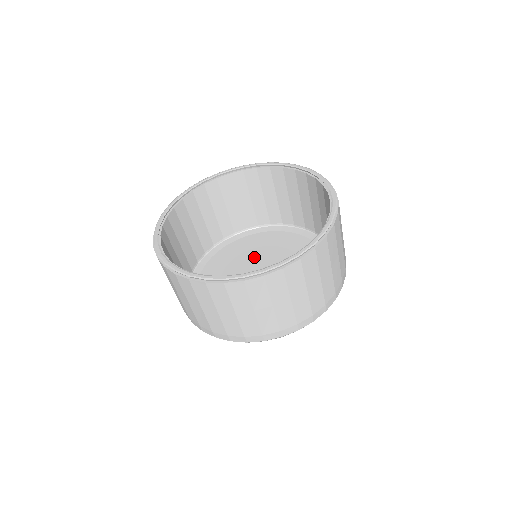
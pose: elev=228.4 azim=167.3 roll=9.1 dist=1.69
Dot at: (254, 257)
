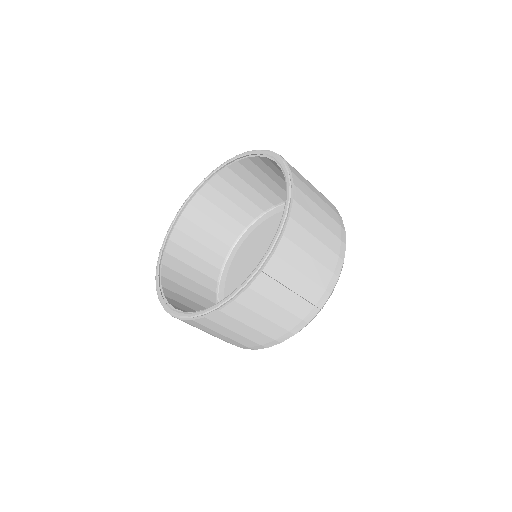
Dot at: occluded
